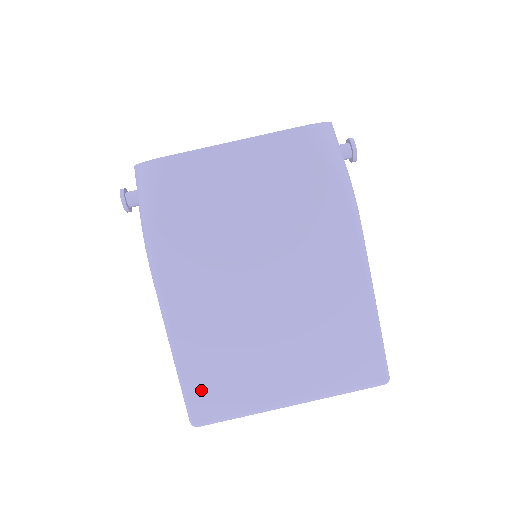
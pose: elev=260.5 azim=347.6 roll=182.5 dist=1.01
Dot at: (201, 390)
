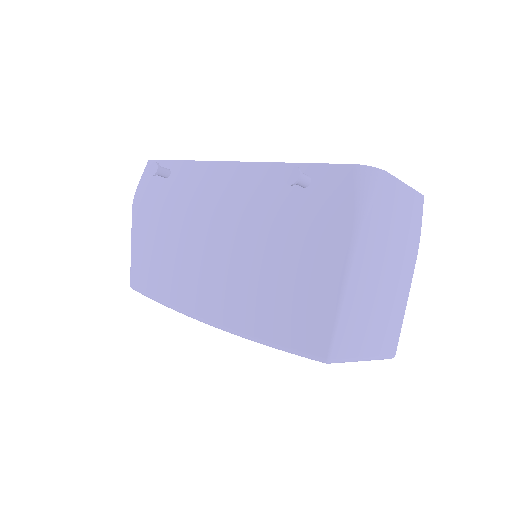
Dot at: (343, 335)
